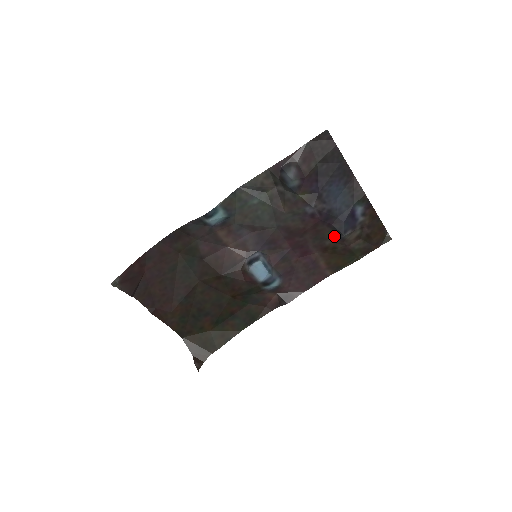
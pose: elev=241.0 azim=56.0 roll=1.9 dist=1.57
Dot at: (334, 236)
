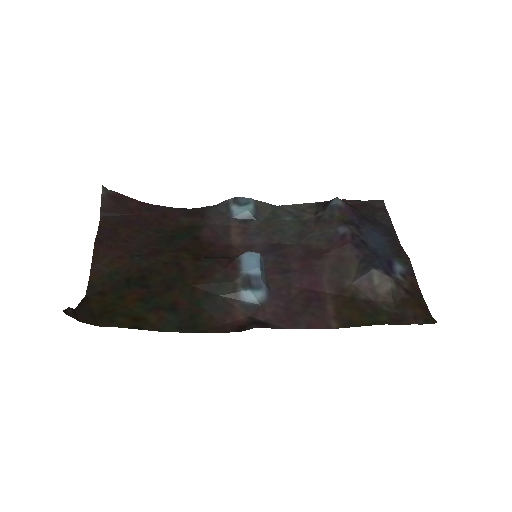
Dot at: (360, 272)
